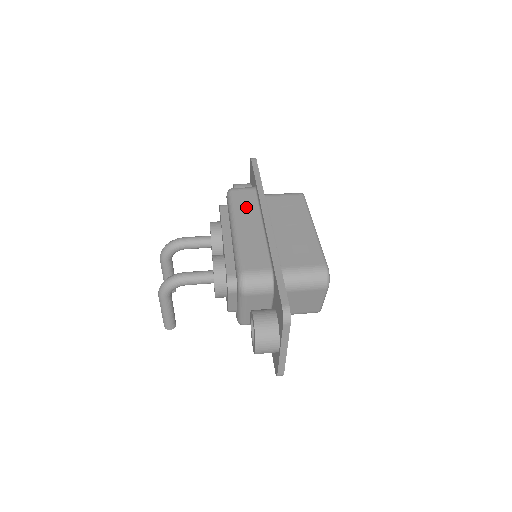
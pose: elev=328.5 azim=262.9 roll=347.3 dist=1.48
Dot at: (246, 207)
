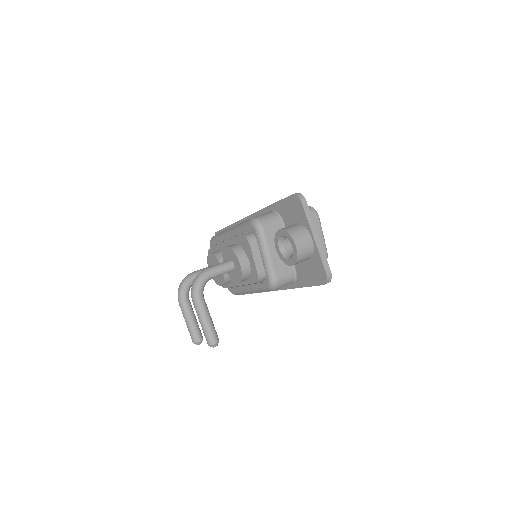
Dot at: occluded
